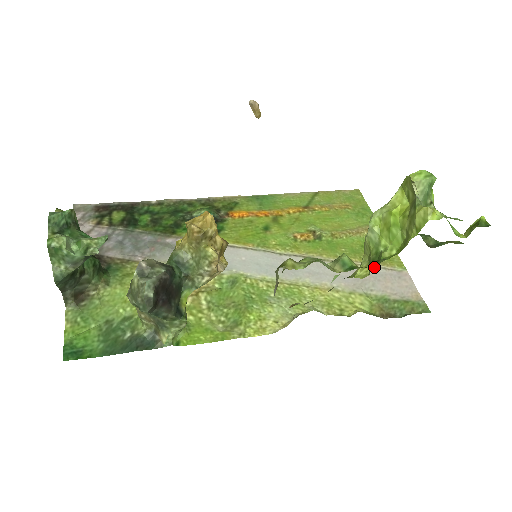
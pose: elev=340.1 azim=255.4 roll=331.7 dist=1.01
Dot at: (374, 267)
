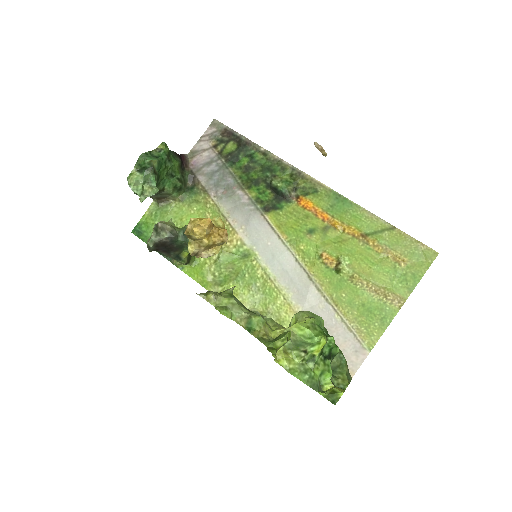
Dot at: (348, 327)
